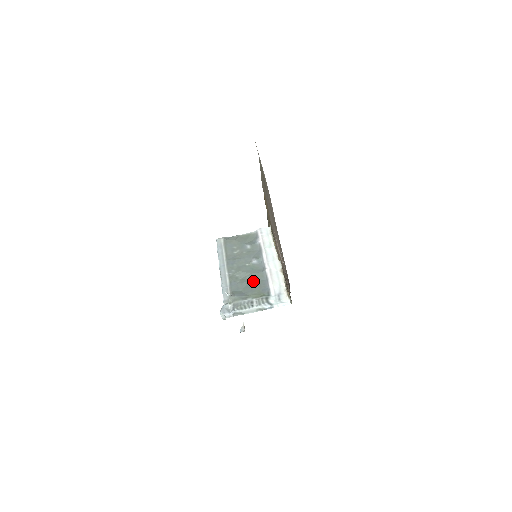
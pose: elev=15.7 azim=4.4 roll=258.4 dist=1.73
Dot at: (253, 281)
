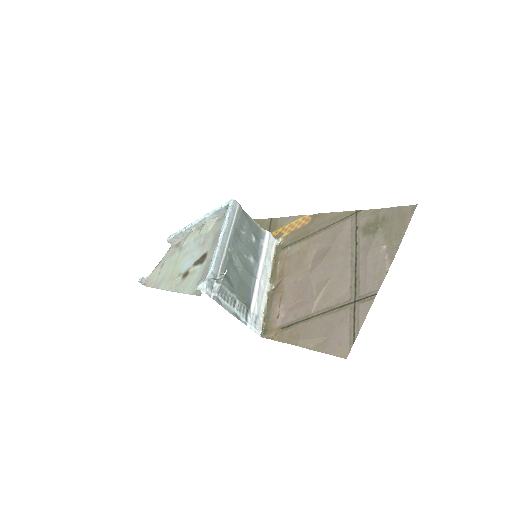
Dot at: (243, 279)
